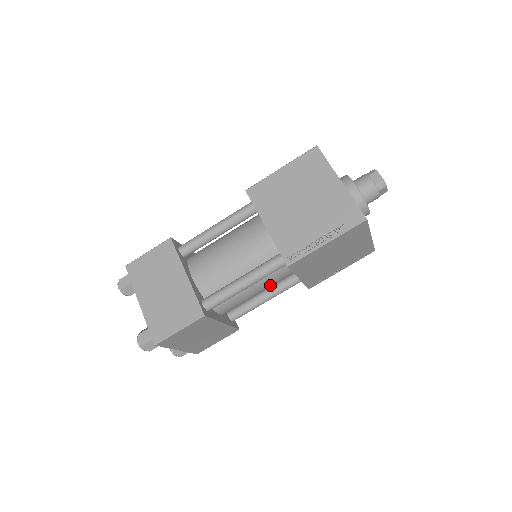
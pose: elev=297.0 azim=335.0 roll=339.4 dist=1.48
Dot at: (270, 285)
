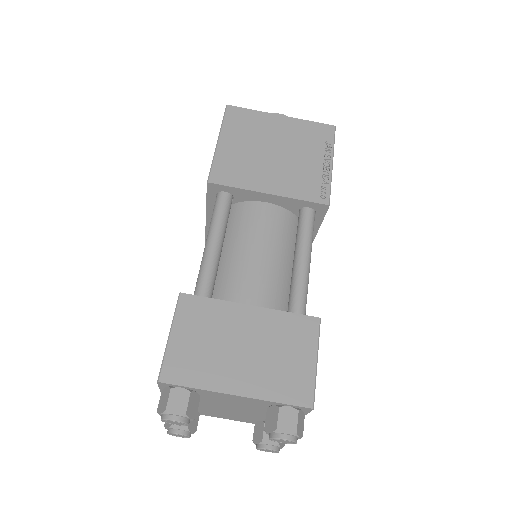
Dot at: occluded
